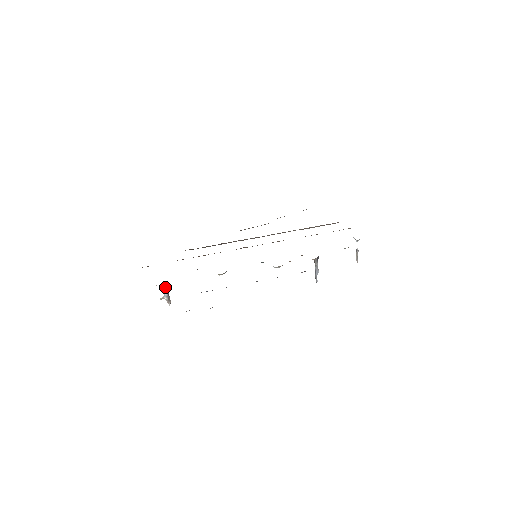
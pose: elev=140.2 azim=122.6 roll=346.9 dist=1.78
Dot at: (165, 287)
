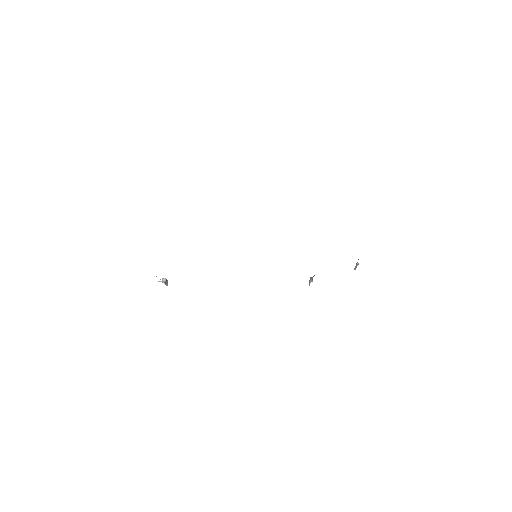
Dot at: (163, 278)
